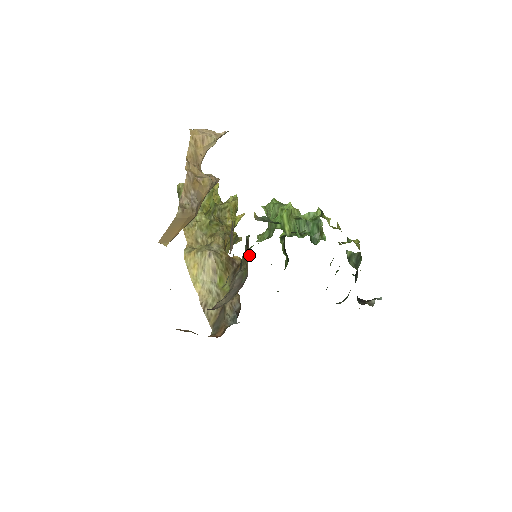
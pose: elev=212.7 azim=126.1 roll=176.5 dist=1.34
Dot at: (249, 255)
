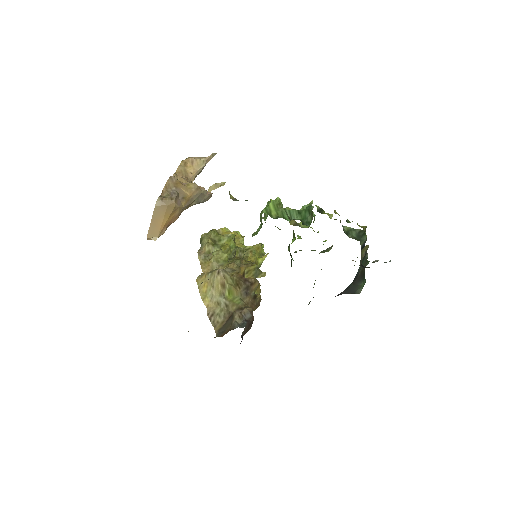
Dot at: occluded
